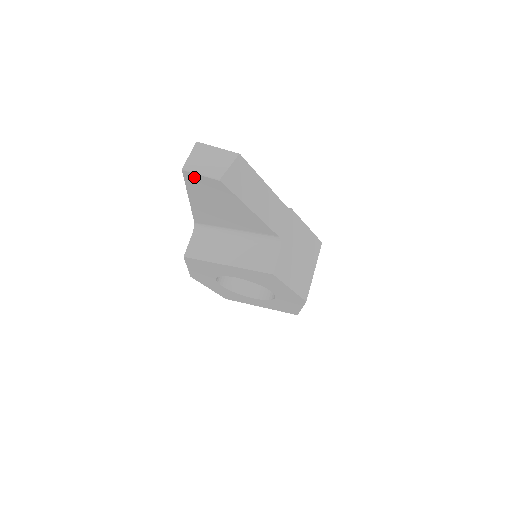
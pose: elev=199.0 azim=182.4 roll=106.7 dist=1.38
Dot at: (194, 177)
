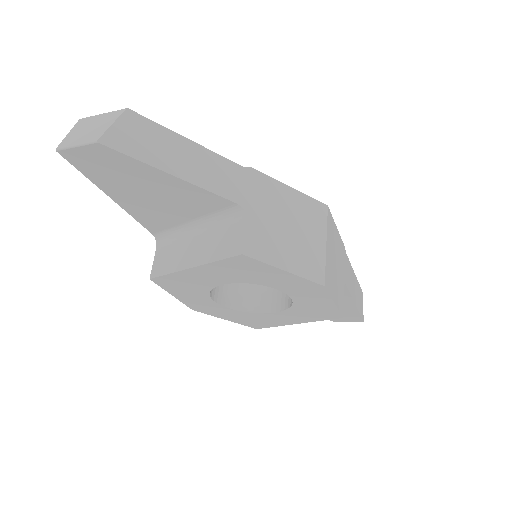
Dot at: (76, 155)
